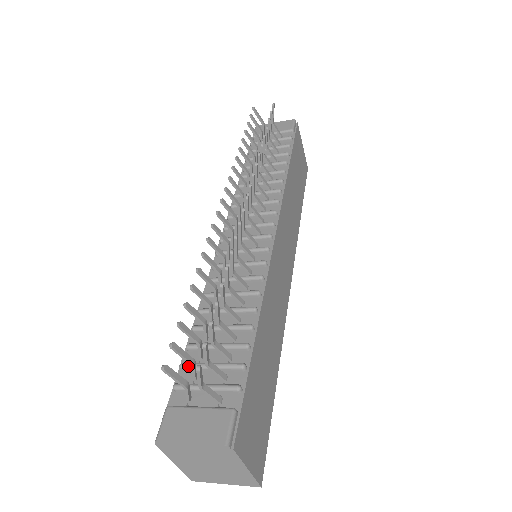
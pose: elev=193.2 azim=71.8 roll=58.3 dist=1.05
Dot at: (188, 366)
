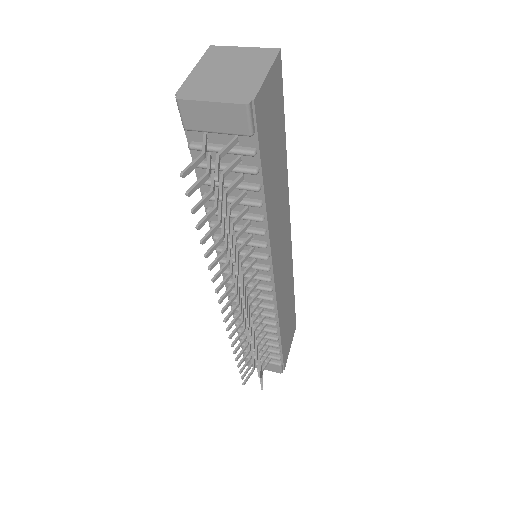
Dot at: occluded
